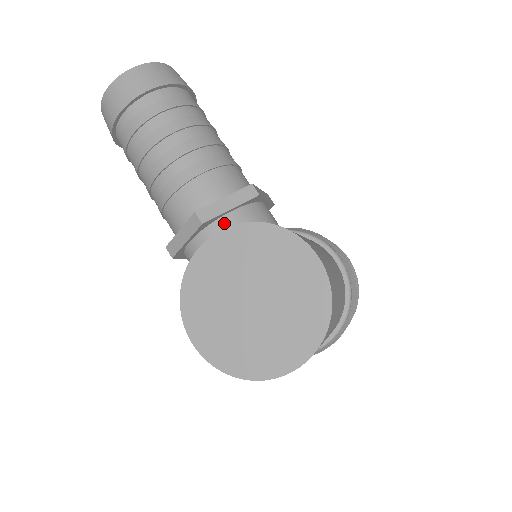
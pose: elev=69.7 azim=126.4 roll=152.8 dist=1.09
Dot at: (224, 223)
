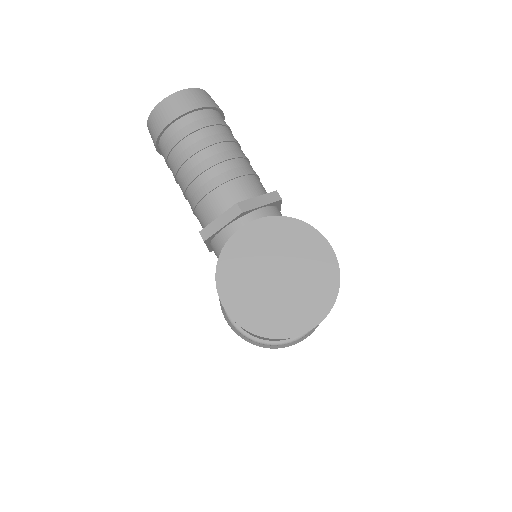
Dot at: (256, 216)
